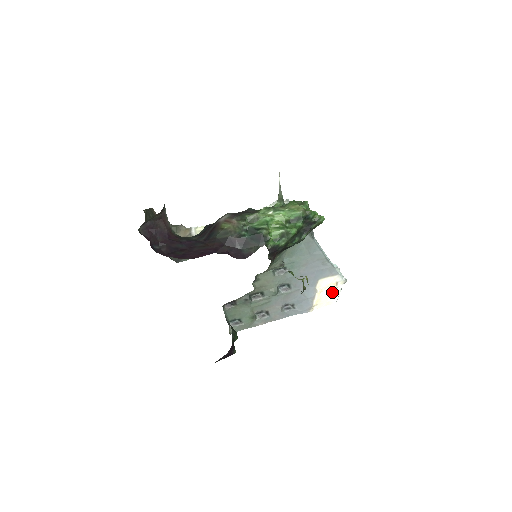
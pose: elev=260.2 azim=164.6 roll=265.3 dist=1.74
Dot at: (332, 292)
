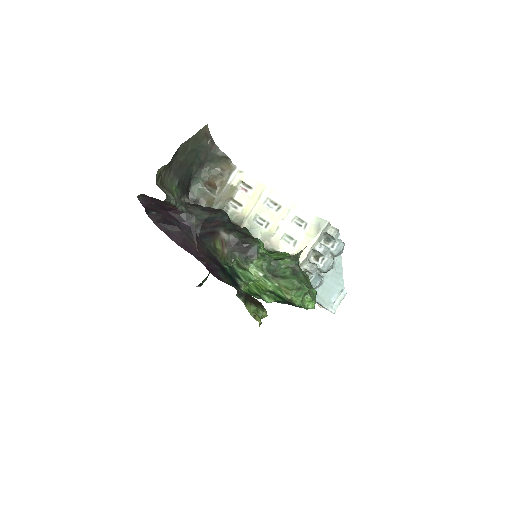
Dot at: occluded
